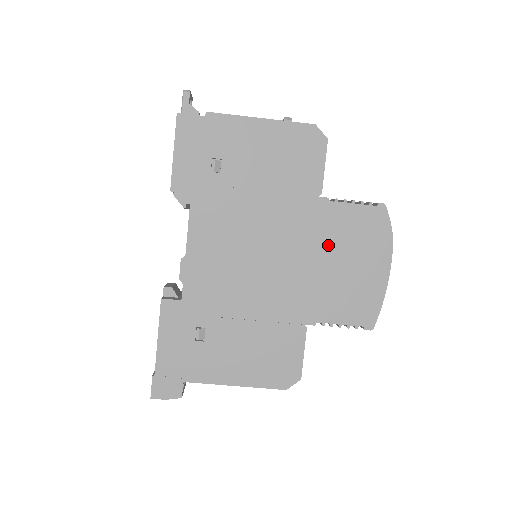
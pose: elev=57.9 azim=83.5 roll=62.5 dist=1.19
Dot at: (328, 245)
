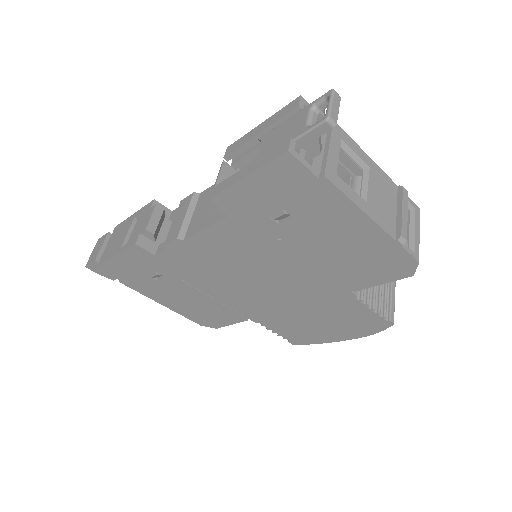
Dot at: (318, 309)
